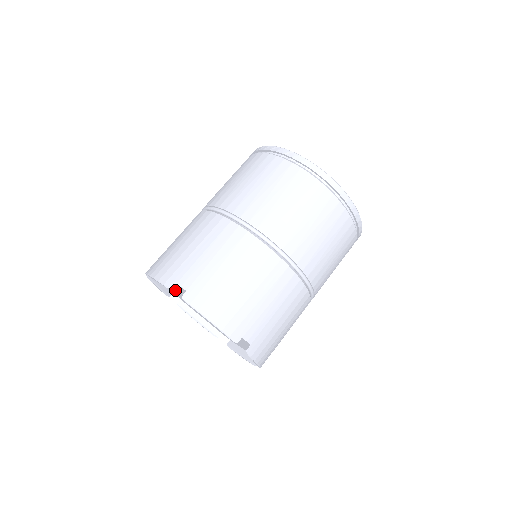
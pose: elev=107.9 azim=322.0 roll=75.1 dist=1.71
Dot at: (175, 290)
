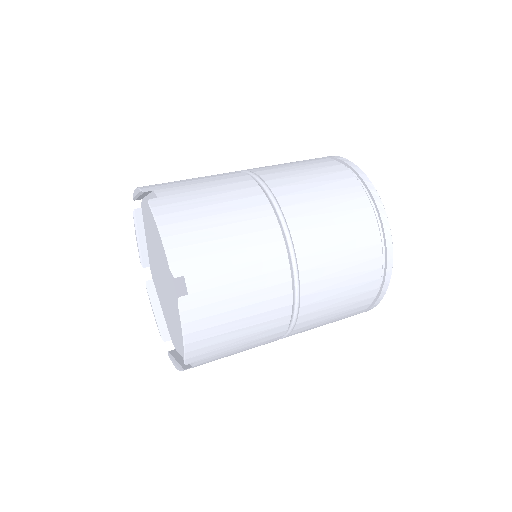
Dot at: (151, 241)
